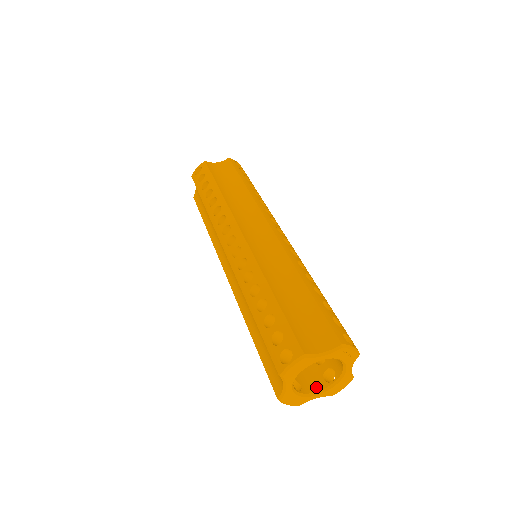
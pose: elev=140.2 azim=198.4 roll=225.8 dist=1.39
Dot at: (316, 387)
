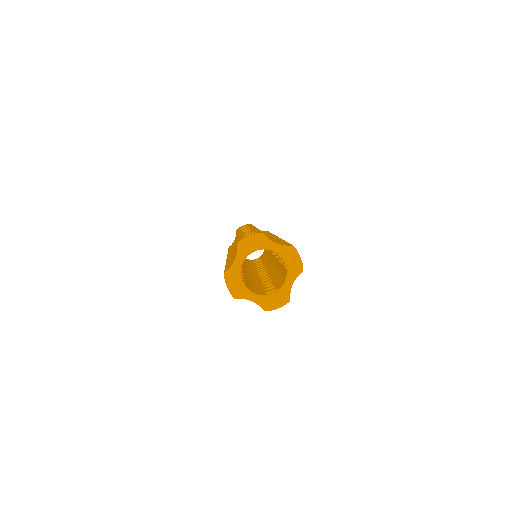
Dot at: (257, 293)
